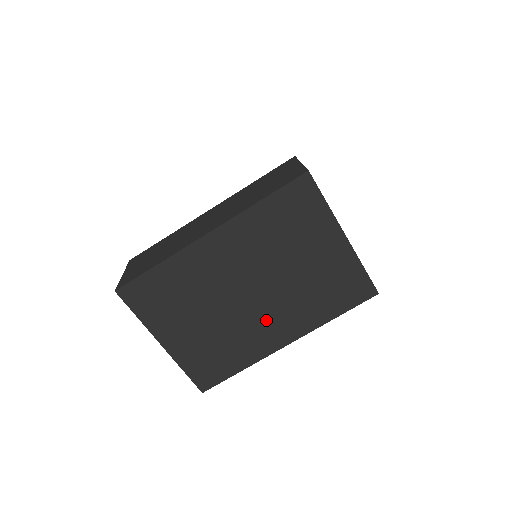
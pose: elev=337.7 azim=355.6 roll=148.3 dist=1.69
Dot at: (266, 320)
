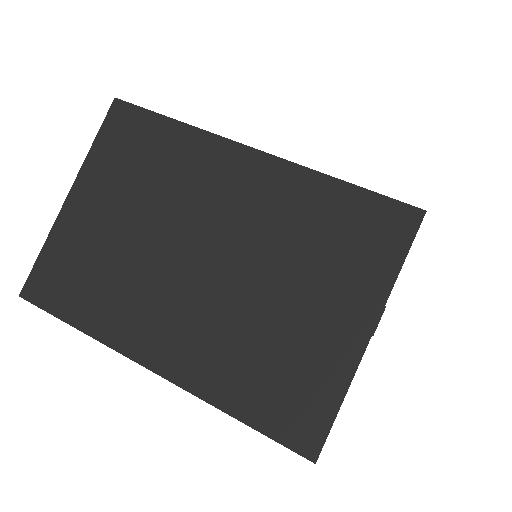
Dot at: (173, 309)
